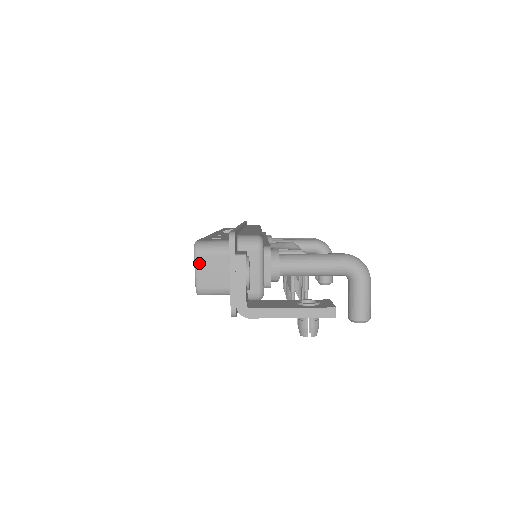
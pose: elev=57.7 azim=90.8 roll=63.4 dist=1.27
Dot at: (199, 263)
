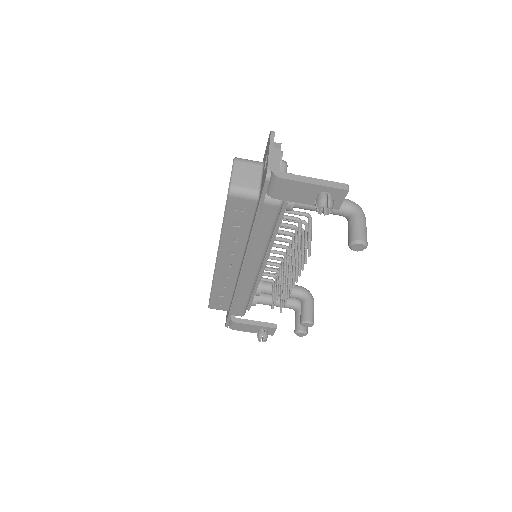
Dot at: (237, 167)
